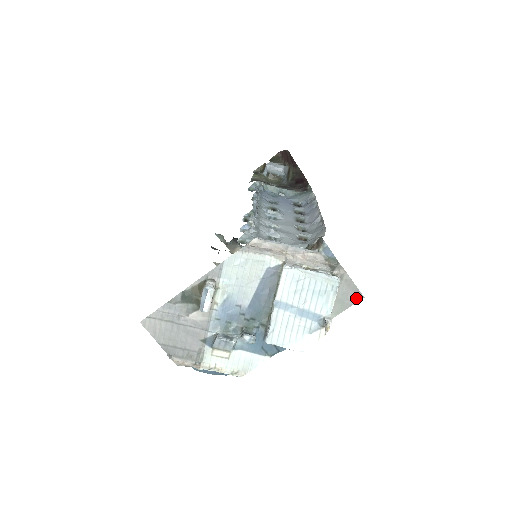
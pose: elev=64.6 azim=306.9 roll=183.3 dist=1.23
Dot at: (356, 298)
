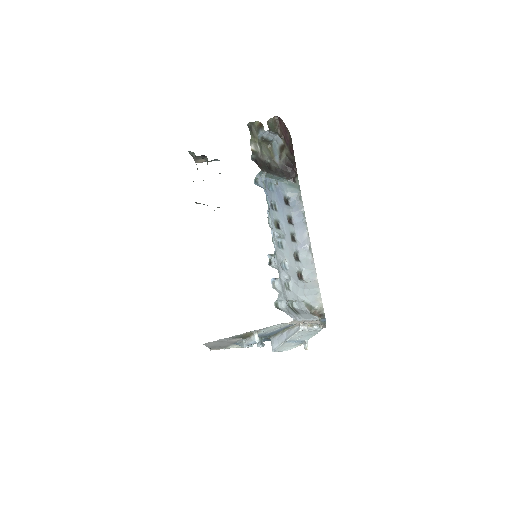
Dot at: (322, 328)
